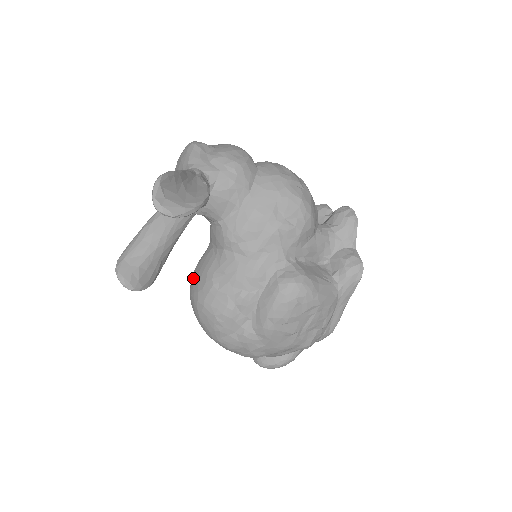
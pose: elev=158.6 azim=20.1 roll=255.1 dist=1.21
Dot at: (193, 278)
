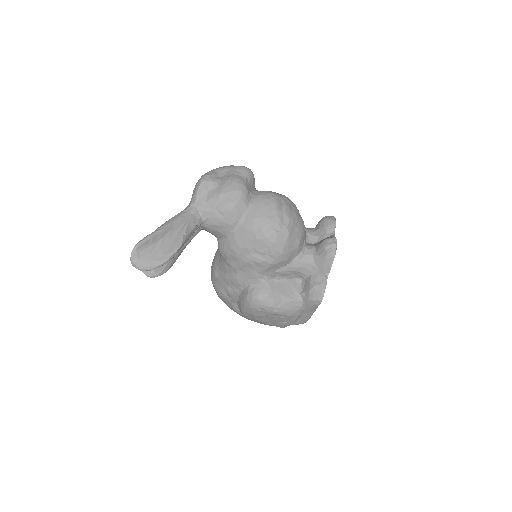
Dot at: occluded
